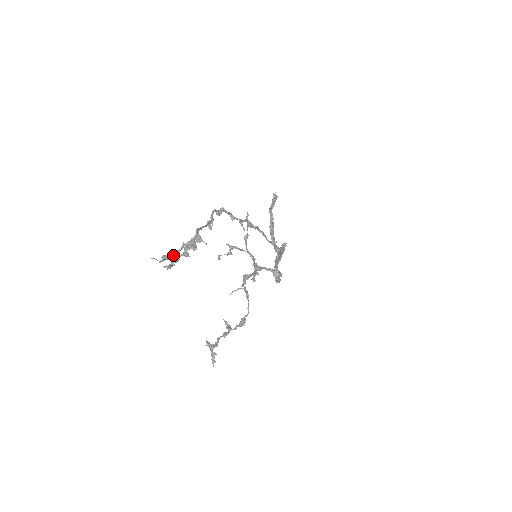
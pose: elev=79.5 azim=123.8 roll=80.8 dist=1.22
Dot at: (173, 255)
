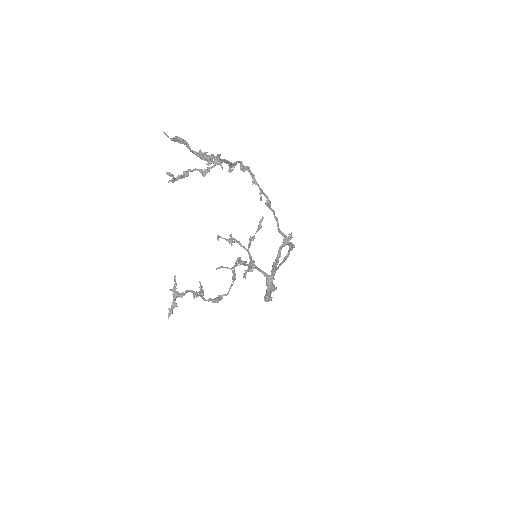
Dot at: (187, 142)
